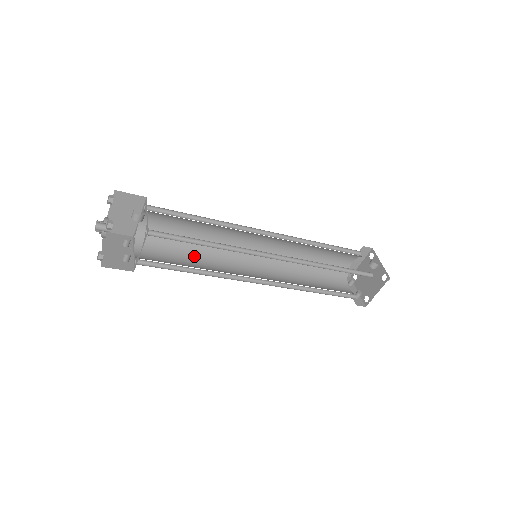
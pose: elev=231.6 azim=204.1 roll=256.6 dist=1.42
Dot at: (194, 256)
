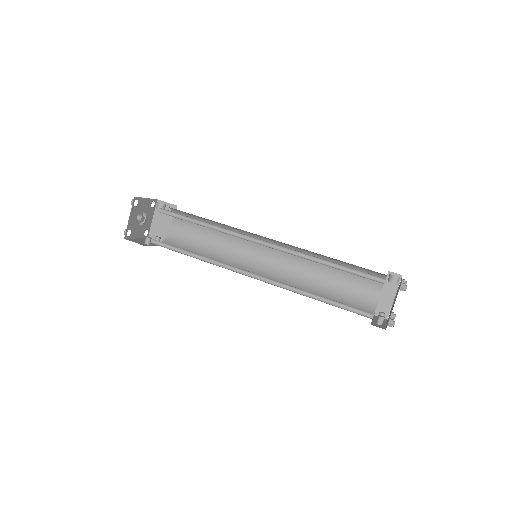
Dot at: occluded
